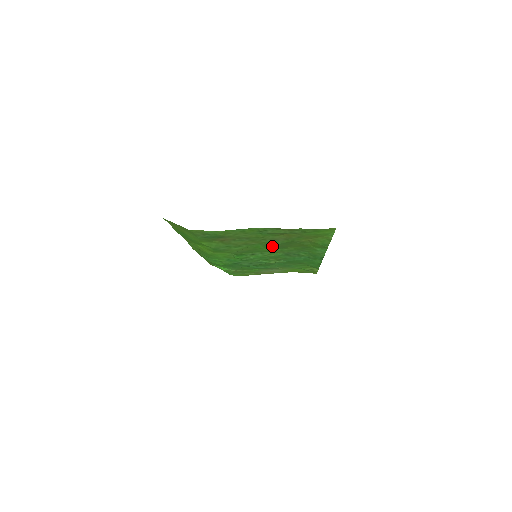
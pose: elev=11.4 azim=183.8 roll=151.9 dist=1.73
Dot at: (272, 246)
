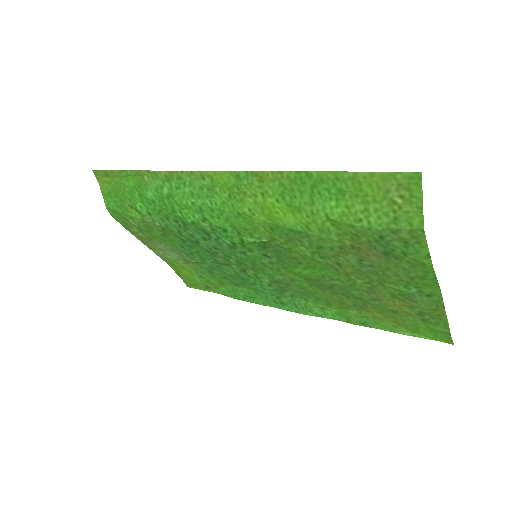
Dot at: (327, 281)
